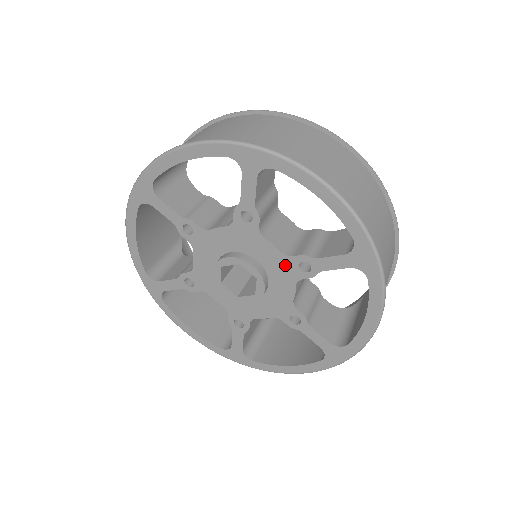
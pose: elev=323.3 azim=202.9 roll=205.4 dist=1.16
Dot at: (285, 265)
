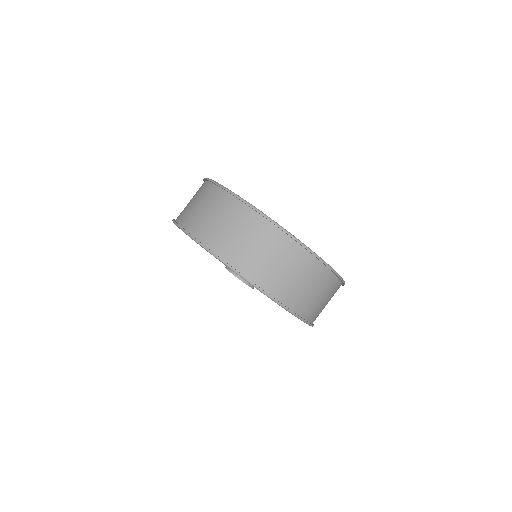
Dot at: occluded
